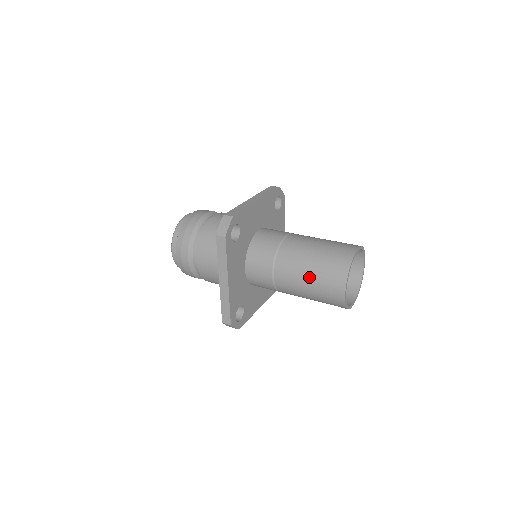
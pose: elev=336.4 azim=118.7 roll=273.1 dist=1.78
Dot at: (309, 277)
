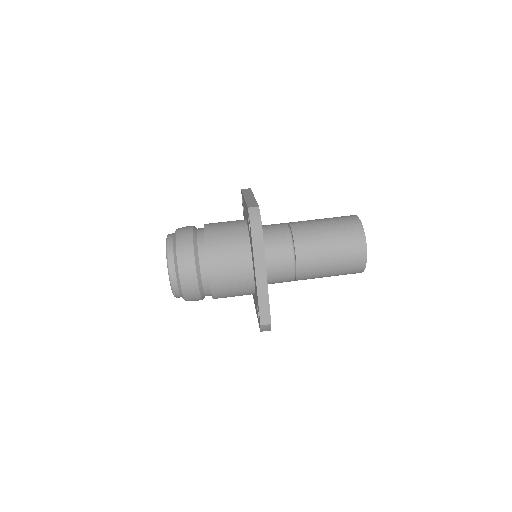
Dot at: occluded
